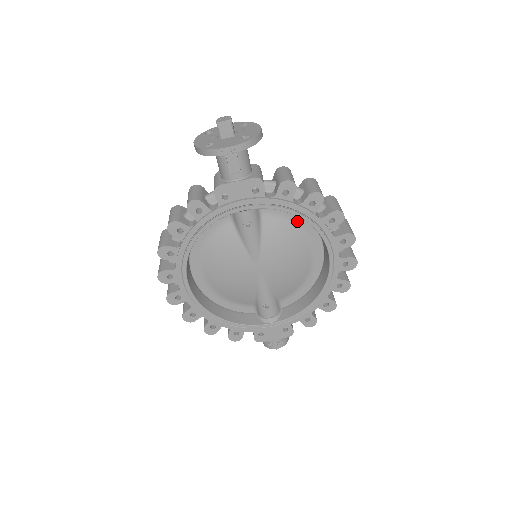
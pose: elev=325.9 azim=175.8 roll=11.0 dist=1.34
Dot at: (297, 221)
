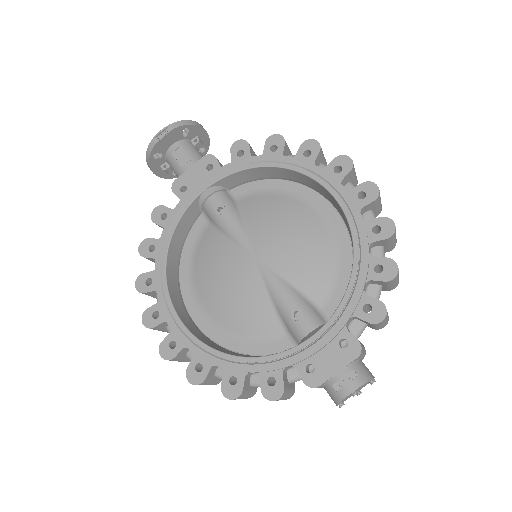
Dot at: (280, 189)
